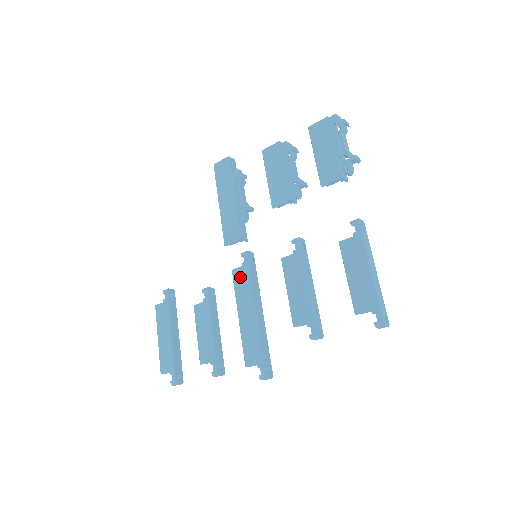
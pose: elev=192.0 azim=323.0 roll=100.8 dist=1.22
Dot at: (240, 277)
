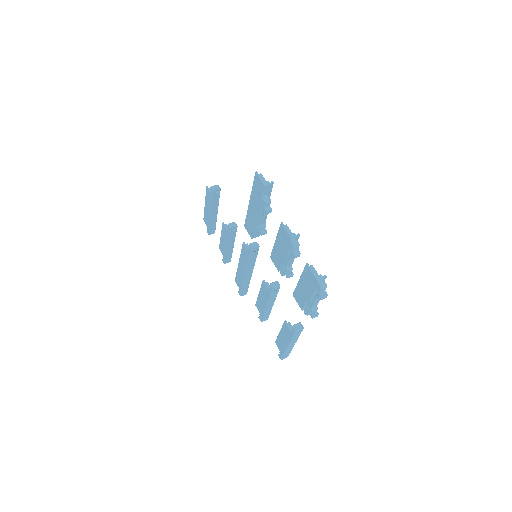
Dot at: (245, 252)
